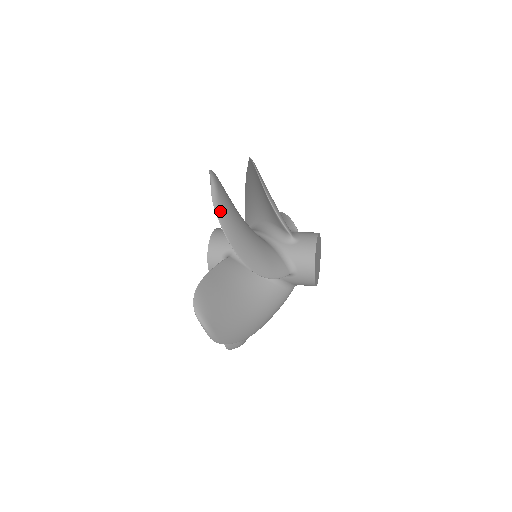
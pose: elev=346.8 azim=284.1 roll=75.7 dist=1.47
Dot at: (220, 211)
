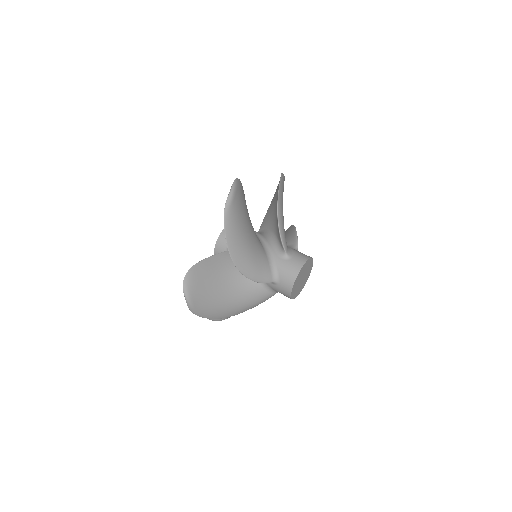
Dot at: (228, 216)
